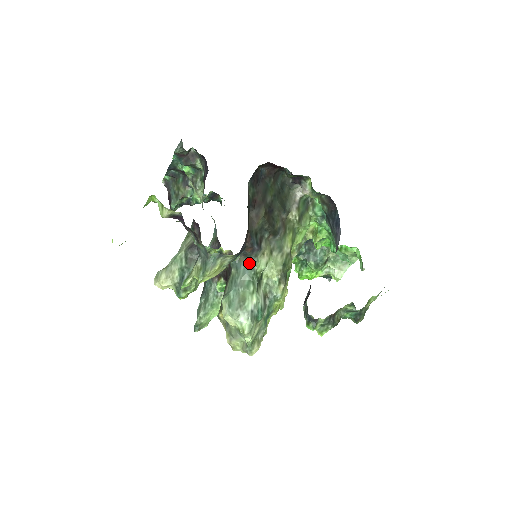
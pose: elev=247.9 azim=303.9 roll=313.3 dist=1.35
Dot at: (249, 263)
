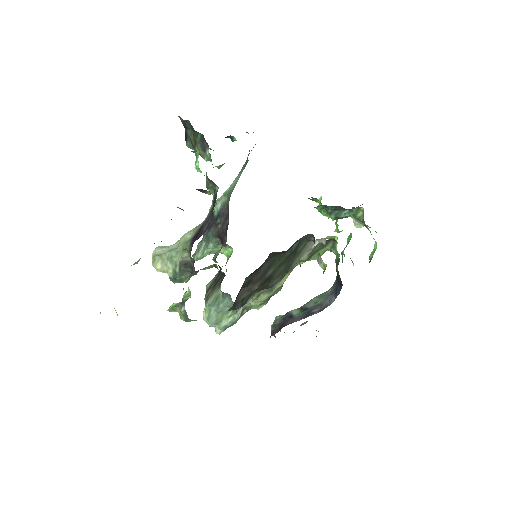
Dot at: (233, 302)
